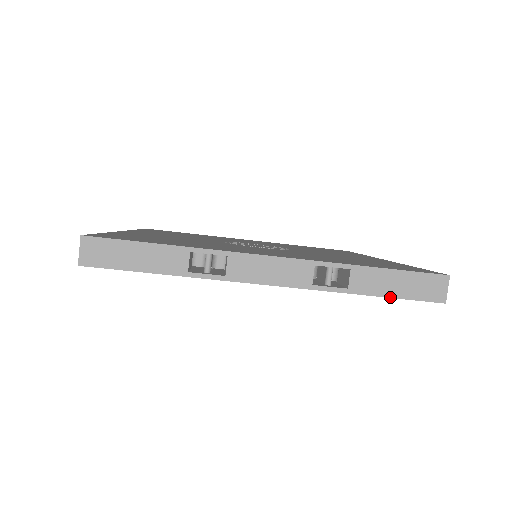
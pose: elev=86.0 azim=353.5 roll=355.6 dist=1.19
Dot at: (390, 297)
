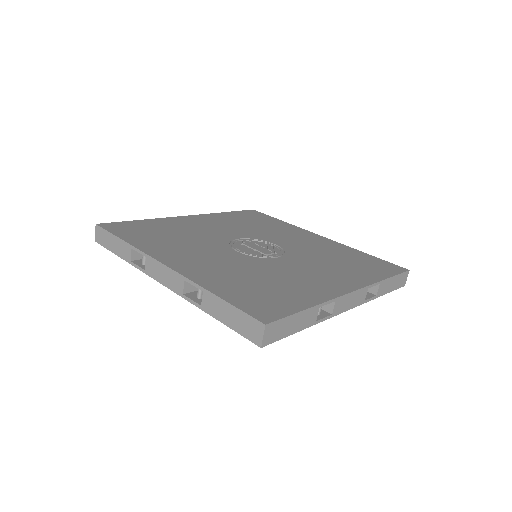
Dot at: (389, 292)
